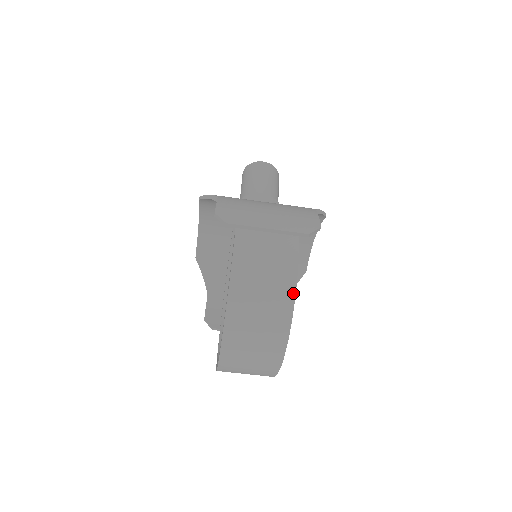
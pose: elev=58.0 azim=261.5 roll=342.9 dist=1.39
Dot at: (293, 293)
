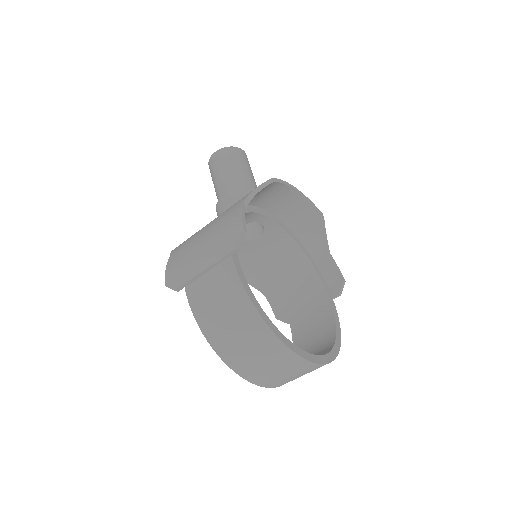
Dot at: (257, 316)
